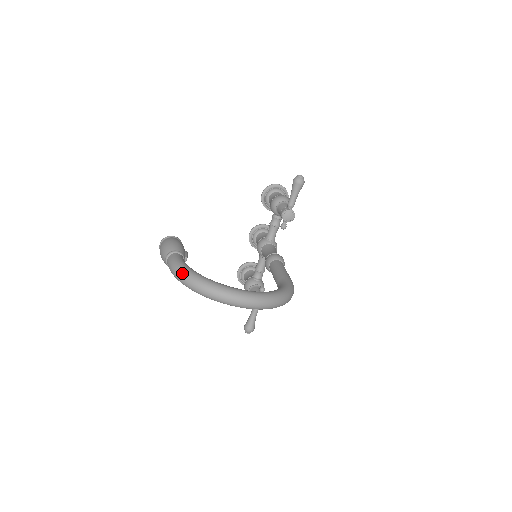
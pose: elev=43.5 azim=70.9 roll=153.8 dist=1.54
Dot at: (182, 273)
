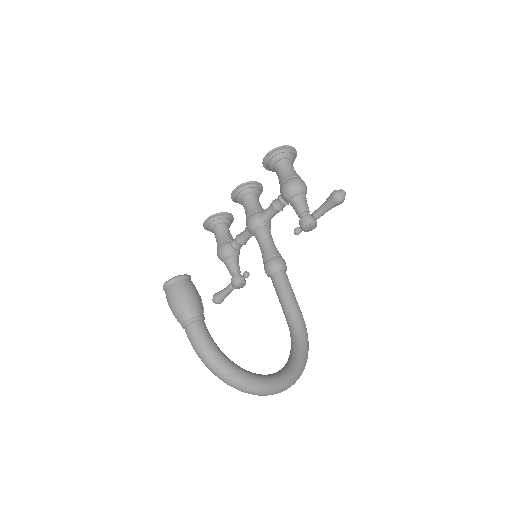
Dot at: (216, 367)
